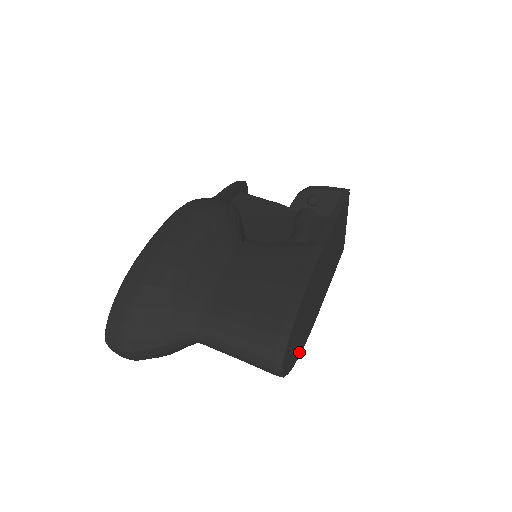
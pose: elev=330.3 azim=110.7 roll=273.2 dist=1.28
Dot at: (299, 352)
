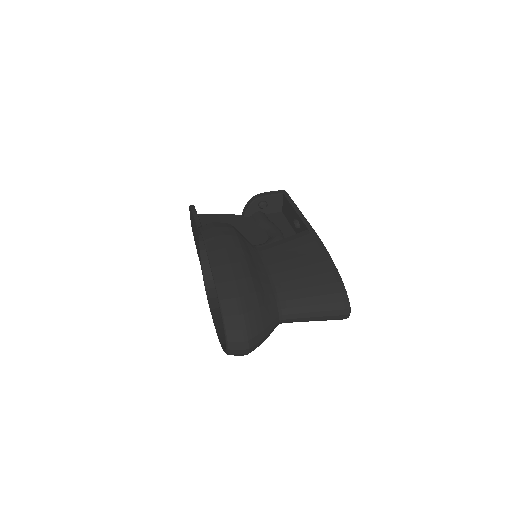
Dot at: occluded
